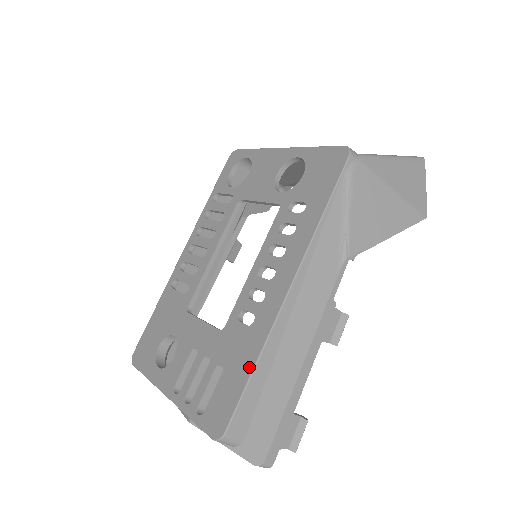
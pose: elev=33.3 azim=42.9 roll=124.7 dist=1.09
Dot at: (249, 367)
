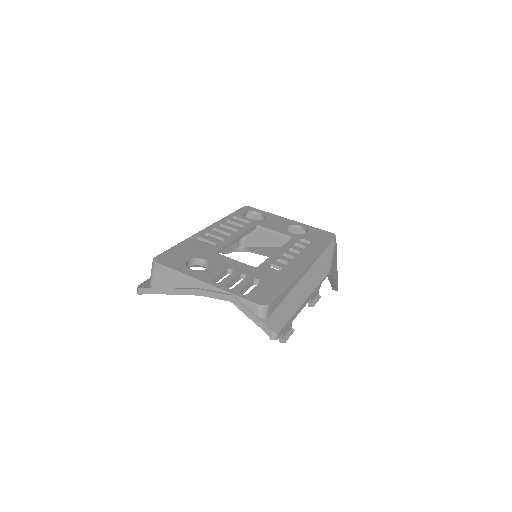
Dot at: (284, 284)
